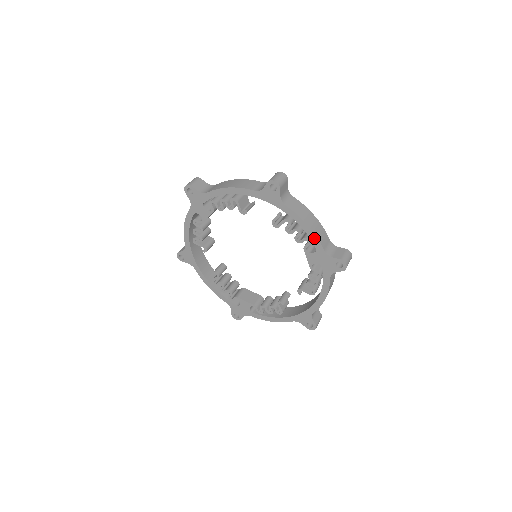
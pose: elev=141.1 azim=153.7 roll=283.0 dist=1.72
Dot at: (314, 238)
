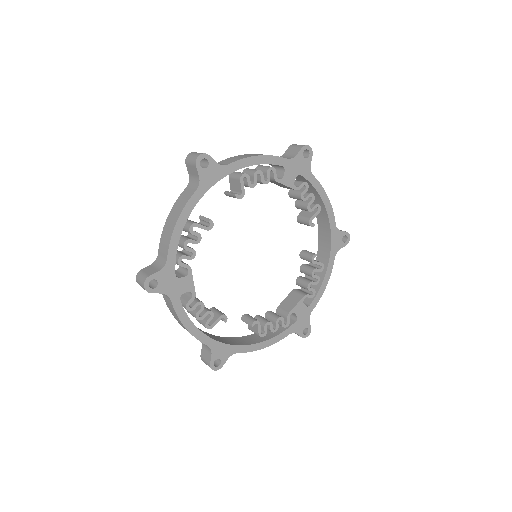
Dot at: (272, 159)
